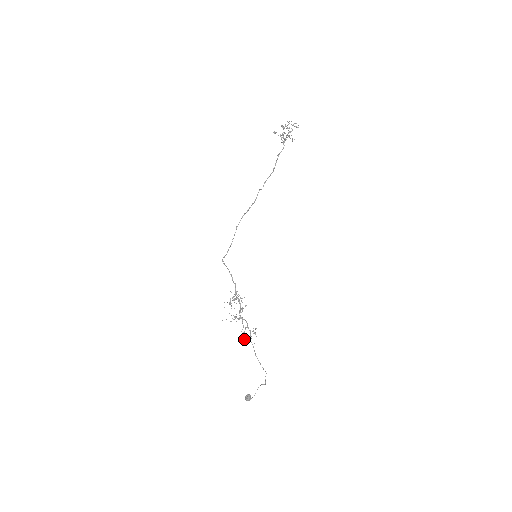
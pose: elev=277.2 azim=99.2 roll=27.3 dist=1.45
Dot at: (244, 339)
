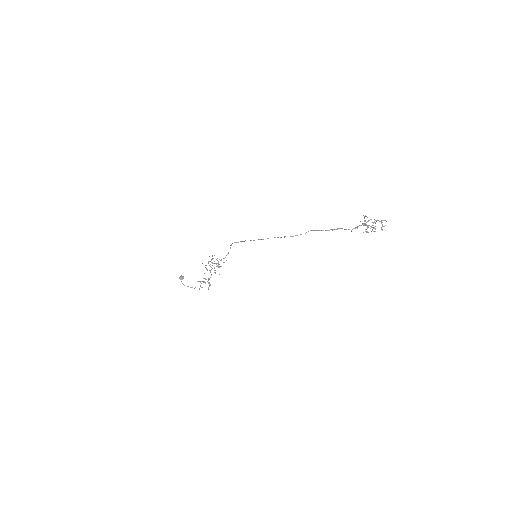
Dot at: (200, 282)
